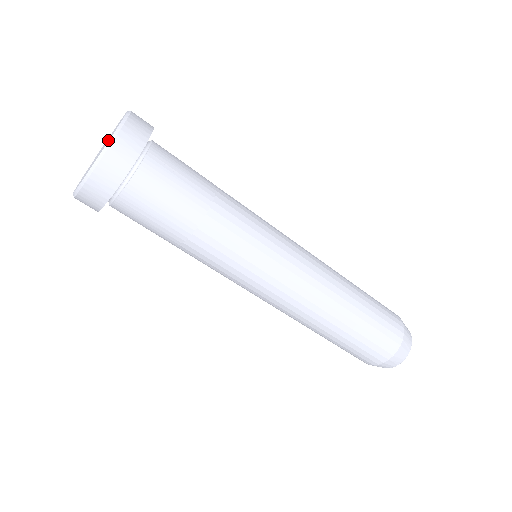
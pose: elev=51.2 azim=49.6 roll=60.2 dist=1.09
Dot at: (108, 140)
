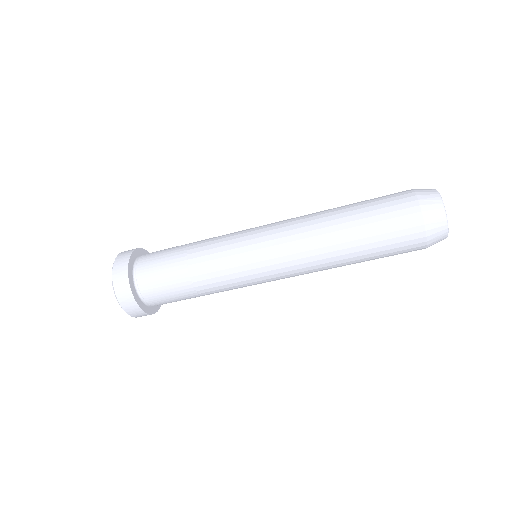
Dot at: occluded
